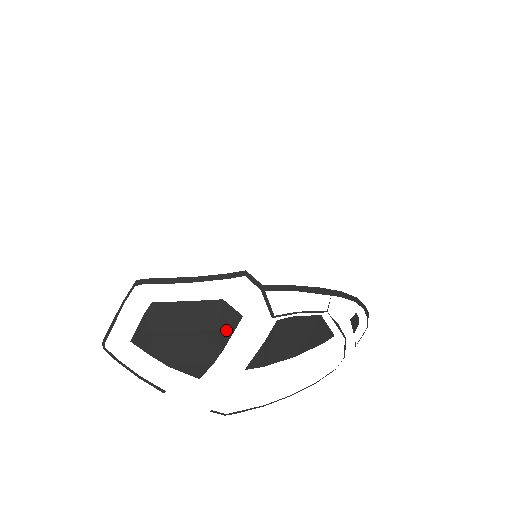
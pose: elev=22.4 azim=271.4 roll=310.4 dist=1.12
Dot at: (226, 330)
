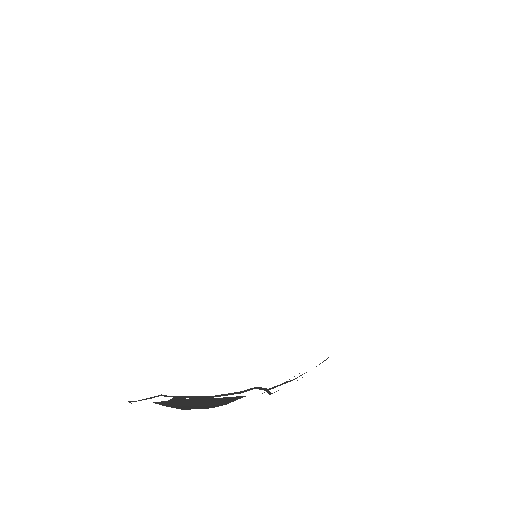
Dot at: occluded
